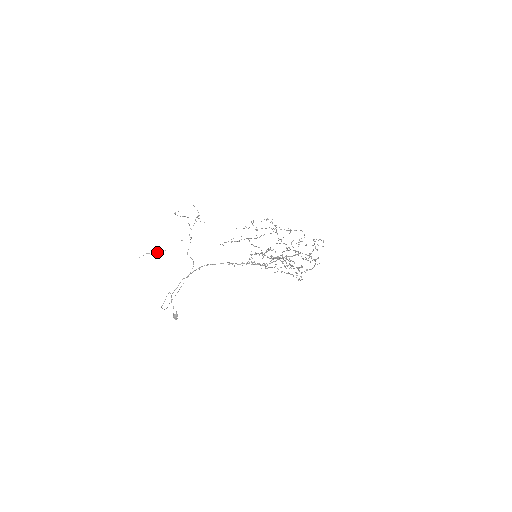
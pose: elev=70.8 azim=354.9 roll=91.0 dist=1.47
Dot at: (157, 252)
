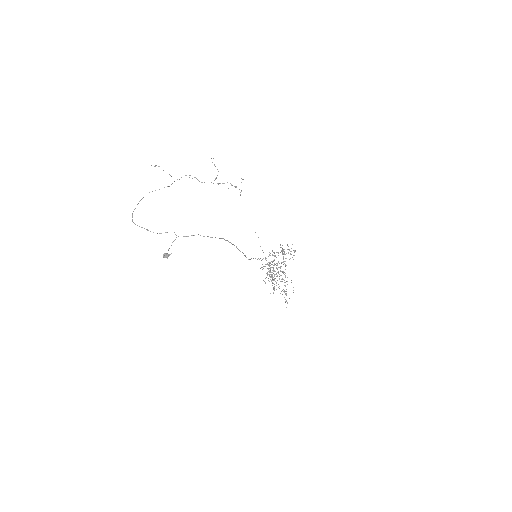
Dot at: occluded
